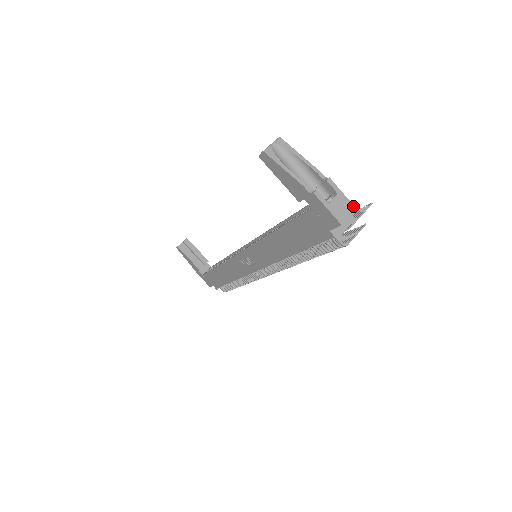
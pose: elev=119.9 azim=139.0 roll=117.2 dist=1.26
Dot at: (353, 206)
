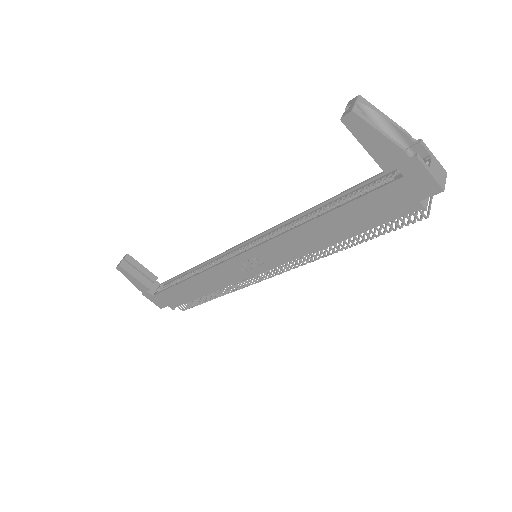
Dot at: (444, 170)
